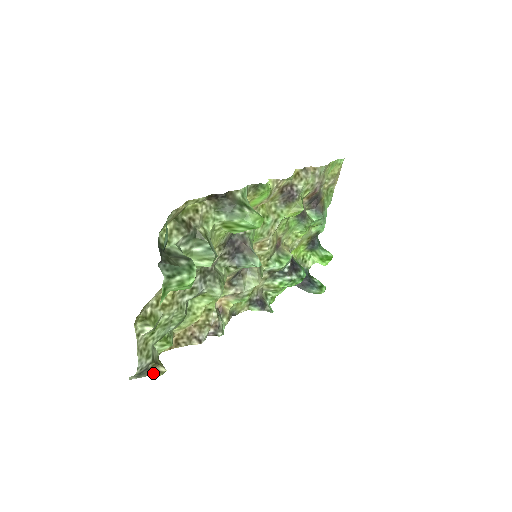
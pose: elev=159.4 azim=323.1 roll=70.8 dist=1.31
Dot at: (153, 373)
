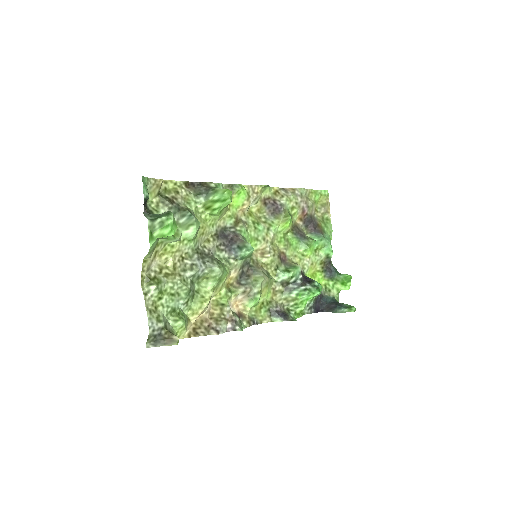
Dot at: (168, 342)
